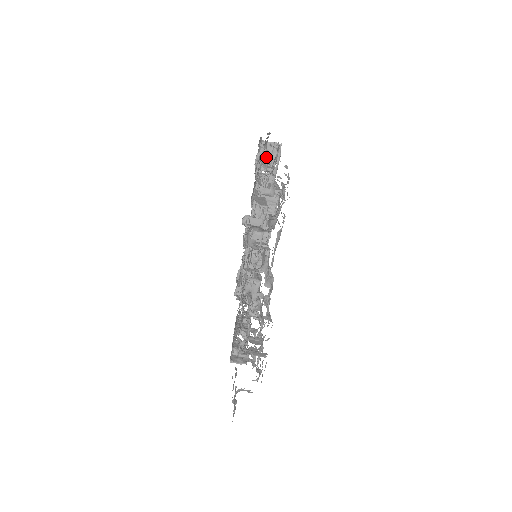
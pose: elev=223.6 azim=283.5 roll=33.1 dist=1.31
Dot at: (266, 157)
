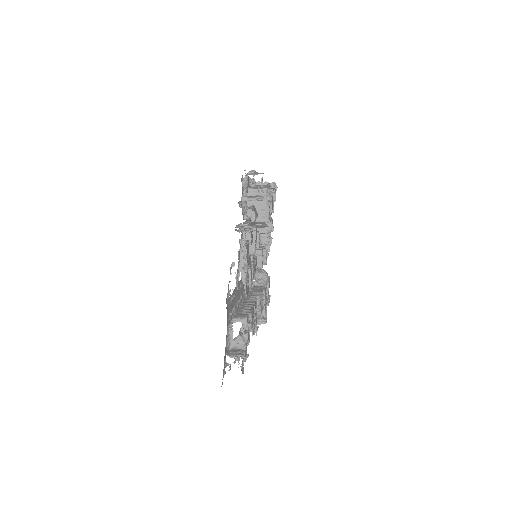
Dot at: occluded
